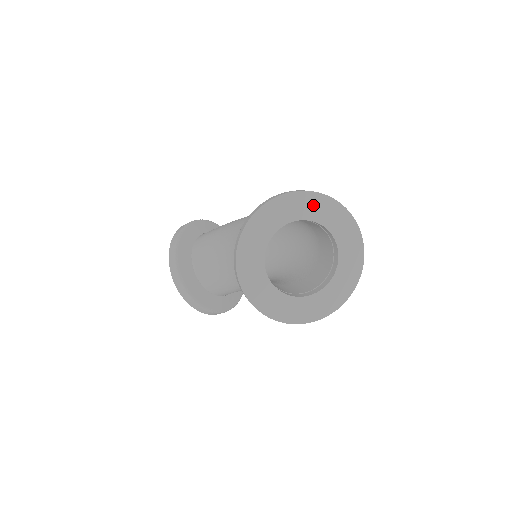
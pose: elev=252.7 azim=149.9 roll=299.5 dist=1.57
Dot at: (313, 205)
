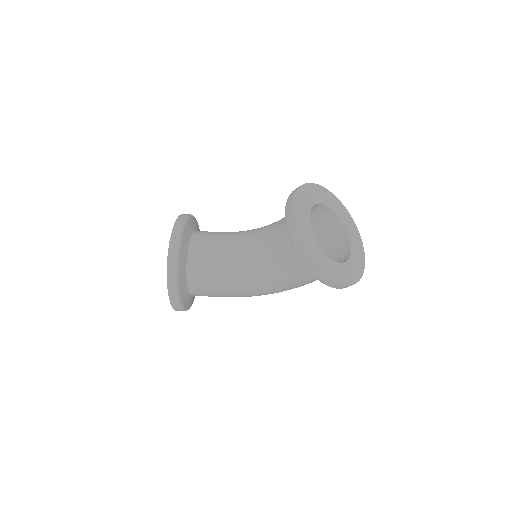
Dot at: (349, 222)
